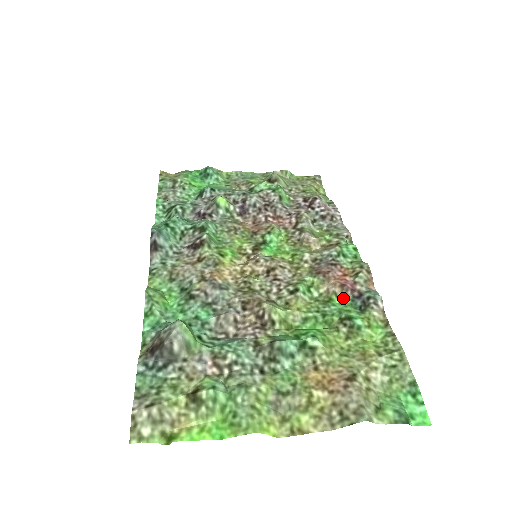
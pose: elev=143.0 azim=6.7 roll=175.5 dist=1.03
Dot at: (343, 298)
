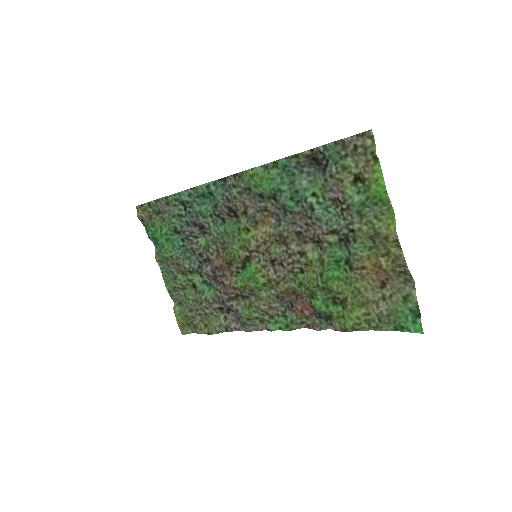
Dot at: (314, 307)
